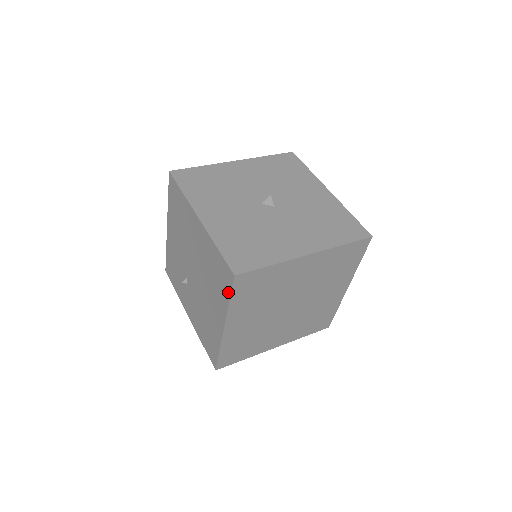
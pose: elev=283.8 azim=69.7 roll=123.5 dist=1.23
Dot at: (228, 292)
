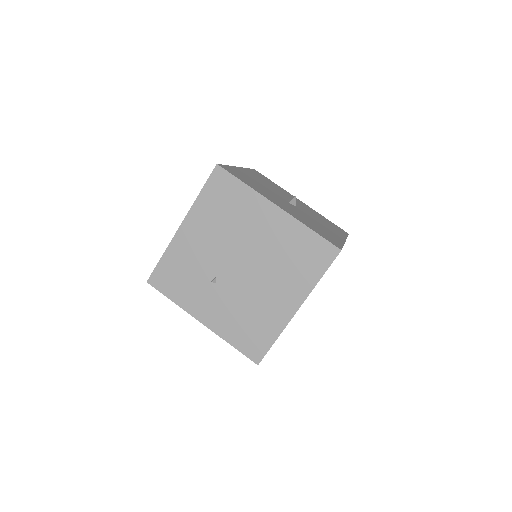
Dot at: (322, 269)
